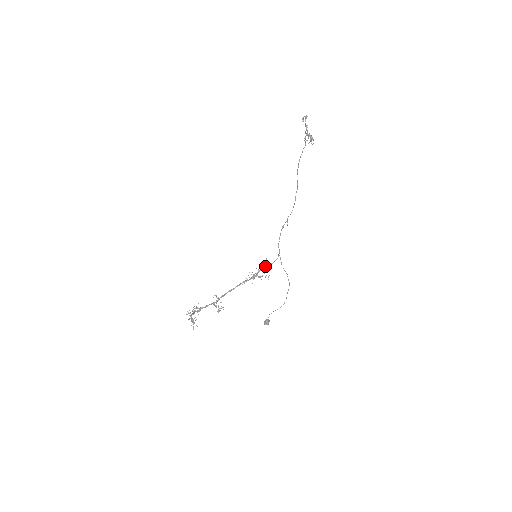
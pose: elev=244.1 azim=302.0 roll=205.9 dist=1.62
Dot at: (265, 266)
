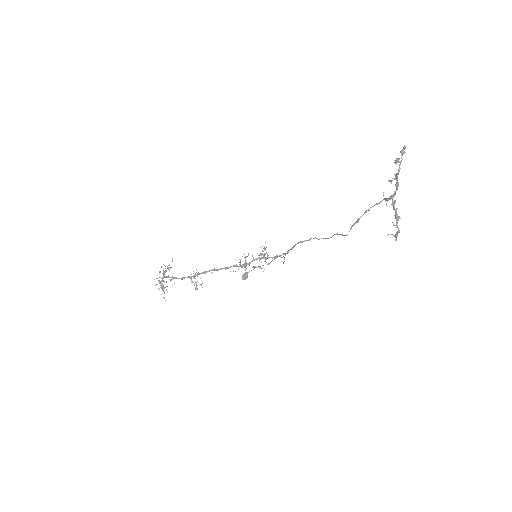
Dot at: (263, 258)
